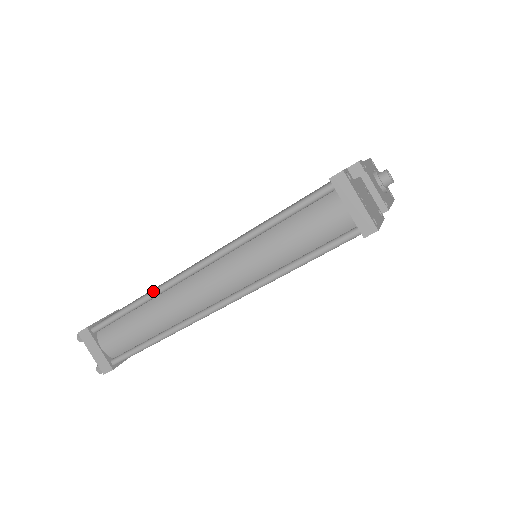
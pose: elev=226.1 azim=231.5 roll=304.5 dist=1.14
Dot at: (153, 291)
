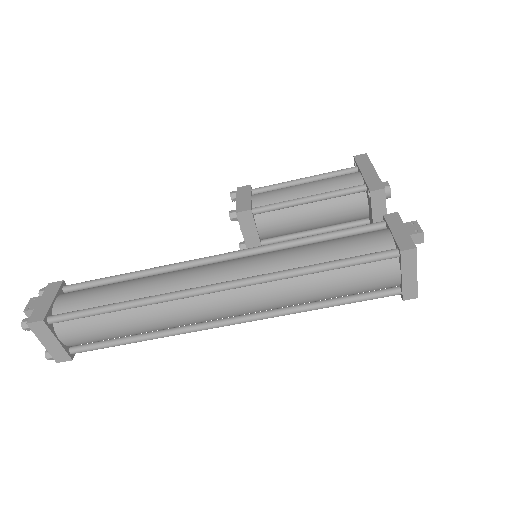
Dot at: (153, 300)
